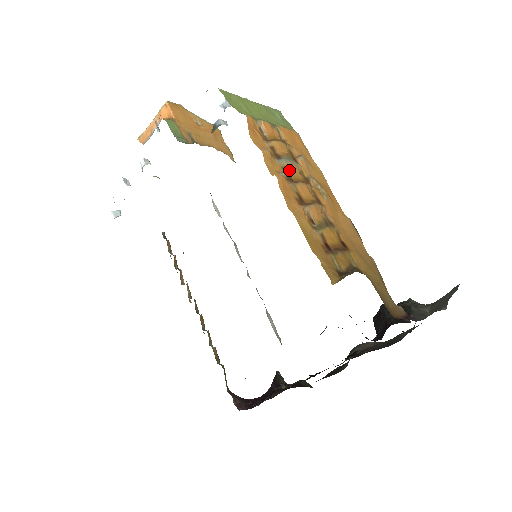
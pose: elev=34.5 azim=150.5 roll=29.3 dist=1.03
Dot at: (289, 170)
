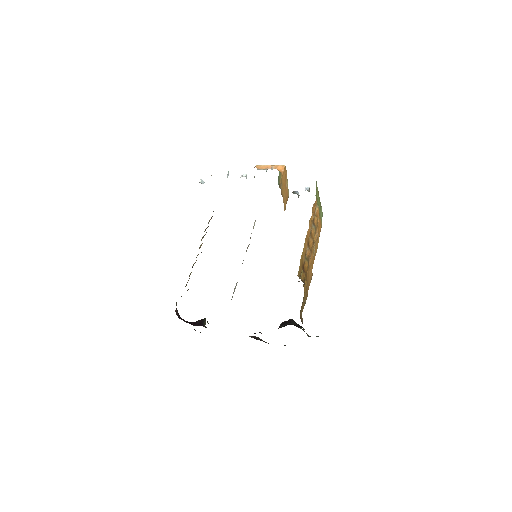
Dot at: (313, 231)
